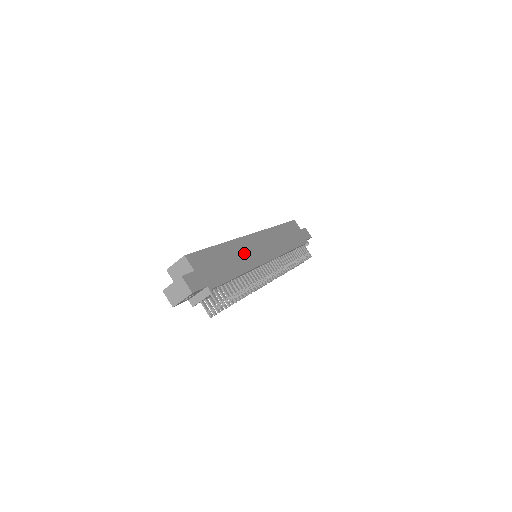
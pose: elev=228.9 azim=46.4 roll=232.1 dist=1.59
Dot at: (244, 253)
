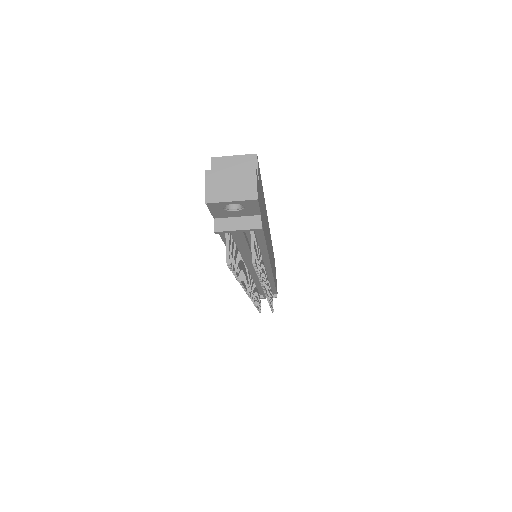
Dot at: occluded
